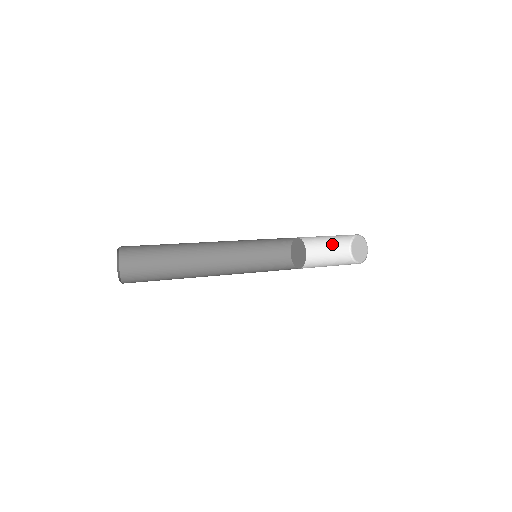
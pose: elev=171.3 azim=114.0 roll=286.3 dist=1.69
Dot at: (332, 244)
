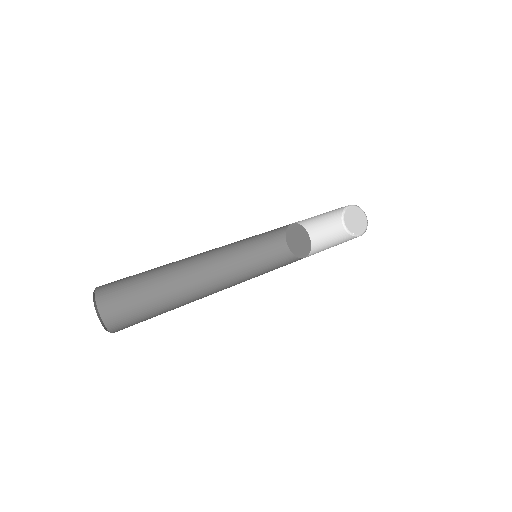
Dot at: (326, 229)
